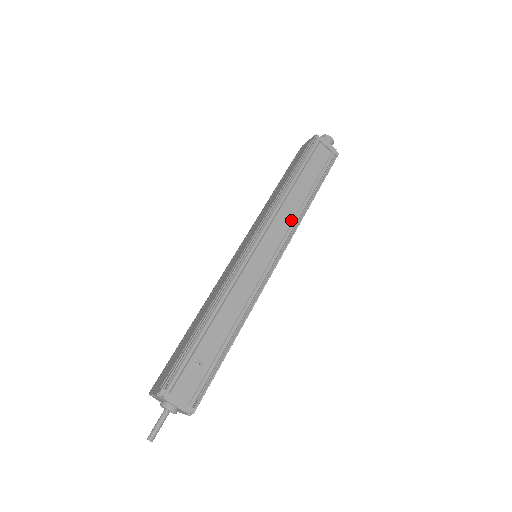
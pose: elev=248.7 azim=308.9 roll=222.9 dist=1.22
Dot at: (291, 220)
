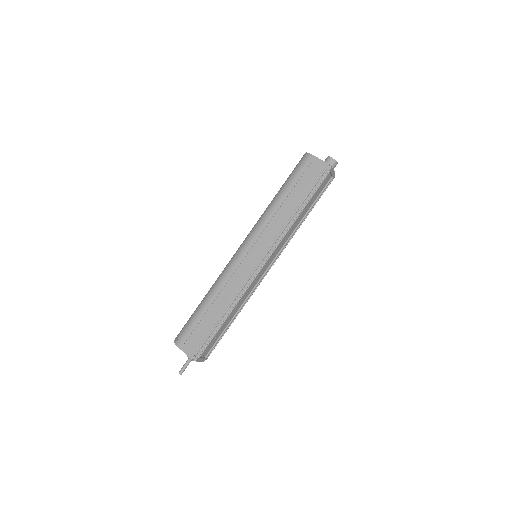
Dot at: (288, 238)
